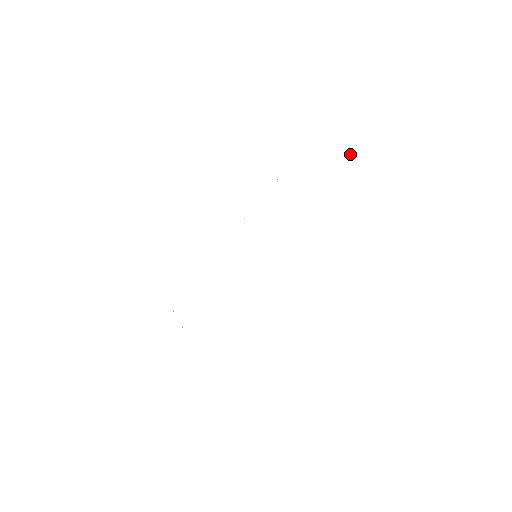
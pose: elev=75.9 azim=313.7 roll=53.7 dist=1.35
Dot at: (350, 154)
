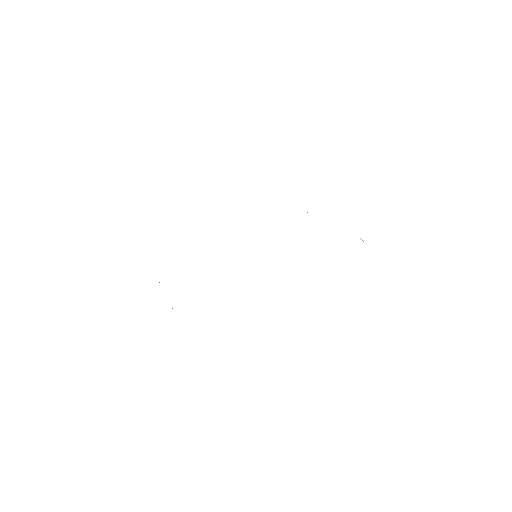
Dot at: occluded
